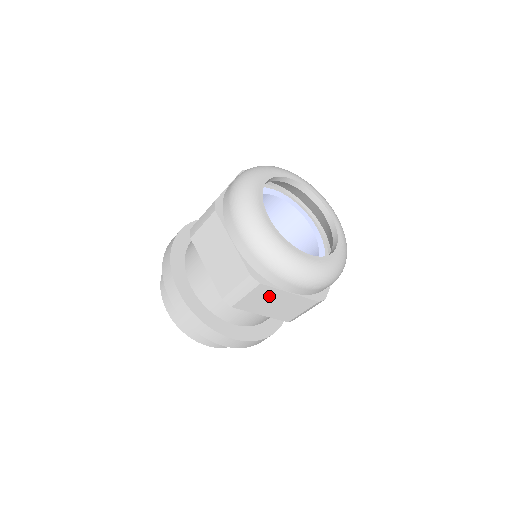
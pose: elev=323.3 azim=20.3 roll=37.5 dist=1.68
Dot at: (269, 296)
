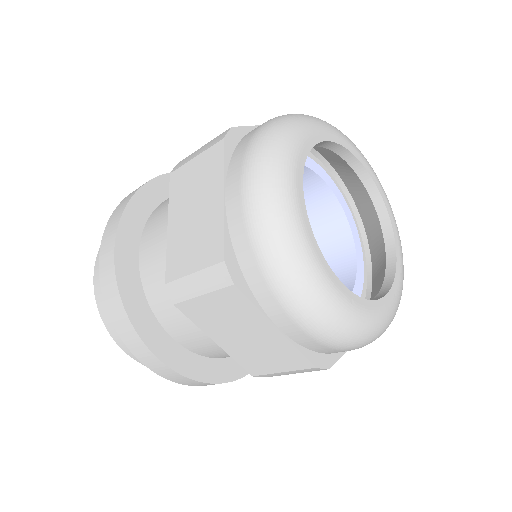
Dot at: (240, 316)
